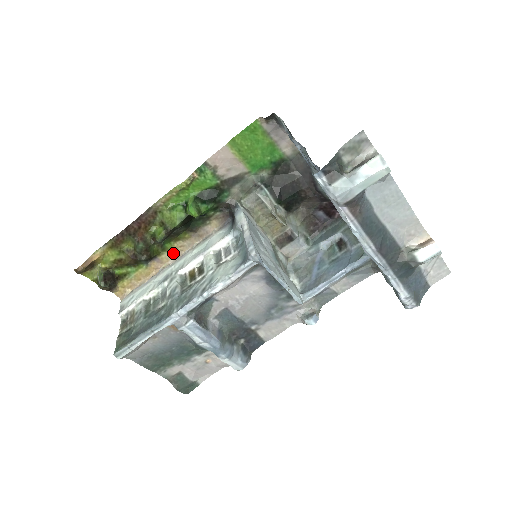
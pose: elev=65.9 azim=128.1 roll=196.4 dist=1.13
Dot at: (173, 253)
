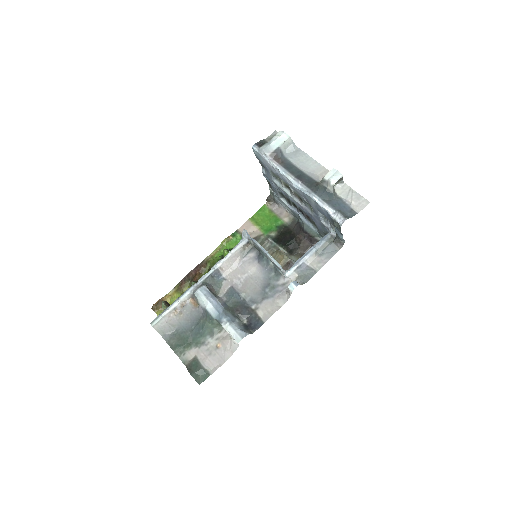
Dot at: occluded
